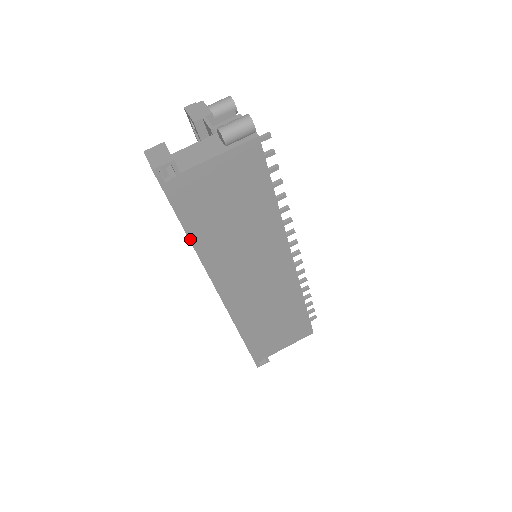
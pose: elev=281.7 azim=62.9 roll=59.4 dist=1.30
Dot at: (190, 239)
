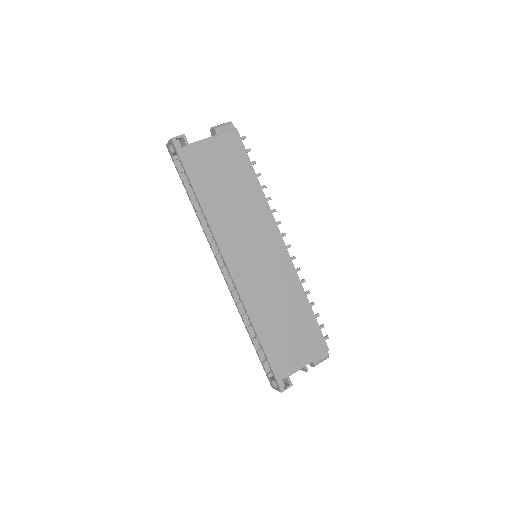
Dot at: (199, 201)
